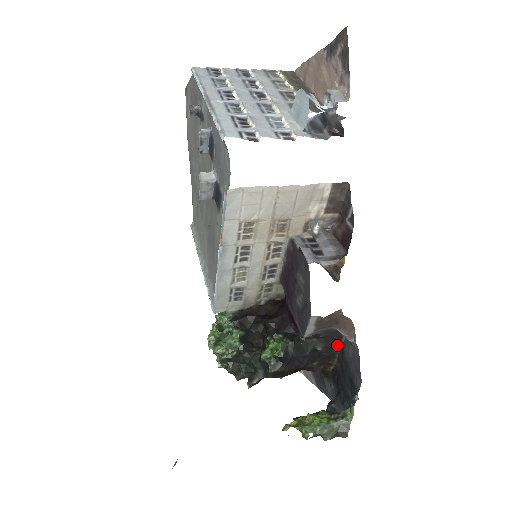
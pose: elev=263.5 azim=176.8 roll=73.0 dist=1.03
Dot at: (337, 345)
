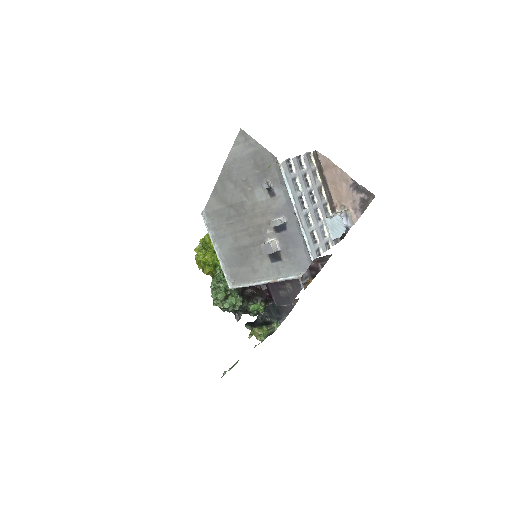
Dot at: occluded
